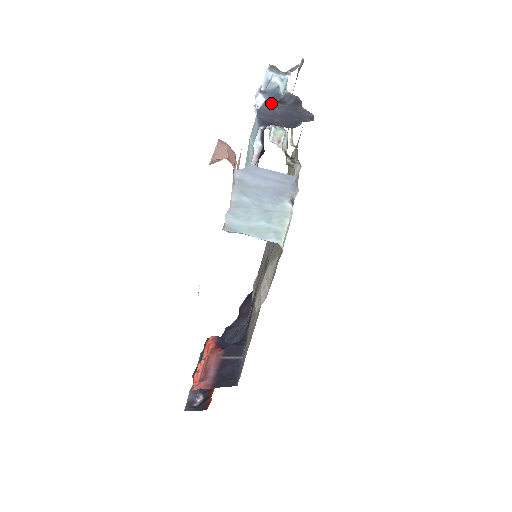
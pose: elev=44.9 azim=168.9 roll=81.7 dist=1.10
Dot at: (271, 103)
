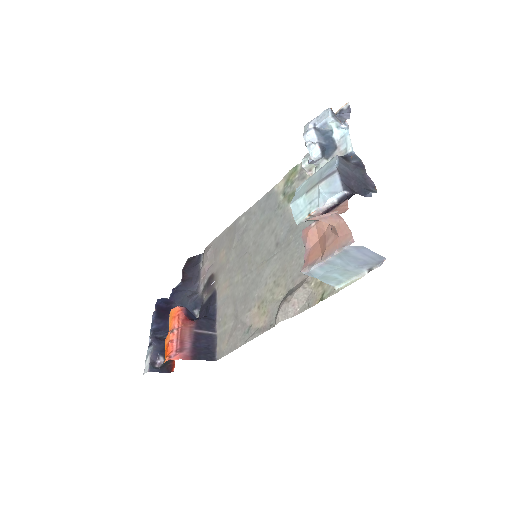
Dot at: (342, 160)
